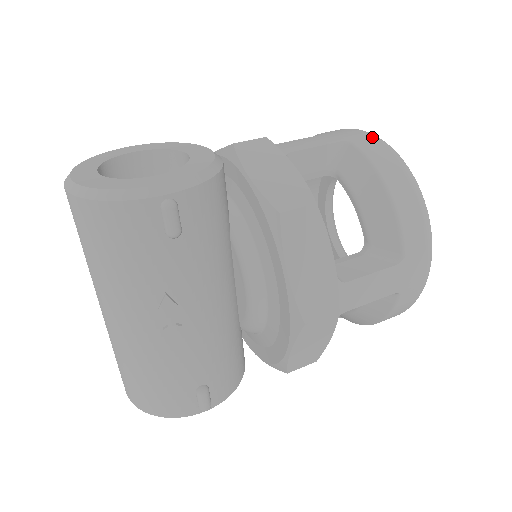
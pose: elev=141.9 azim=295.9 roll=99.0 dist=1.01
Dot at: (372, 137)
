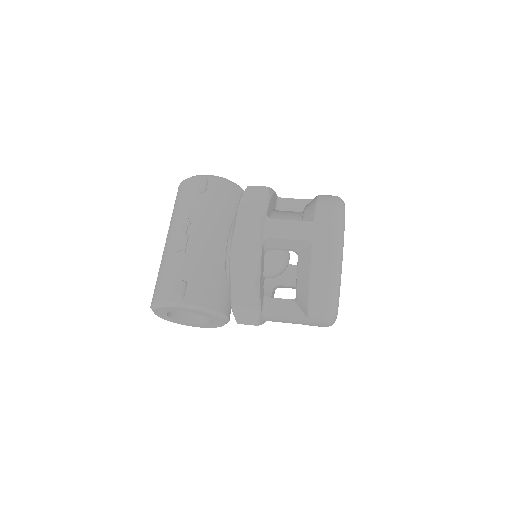
Dot at: occluded
